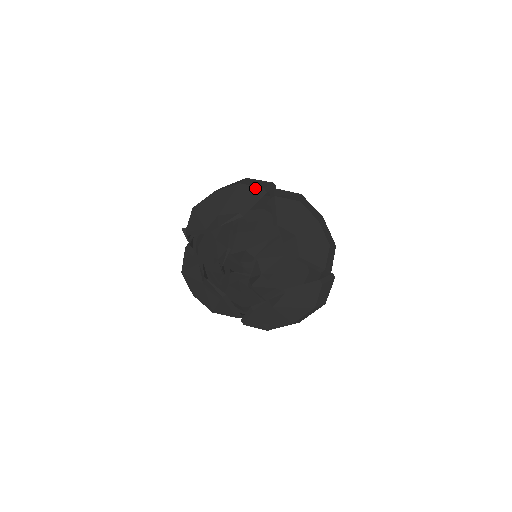
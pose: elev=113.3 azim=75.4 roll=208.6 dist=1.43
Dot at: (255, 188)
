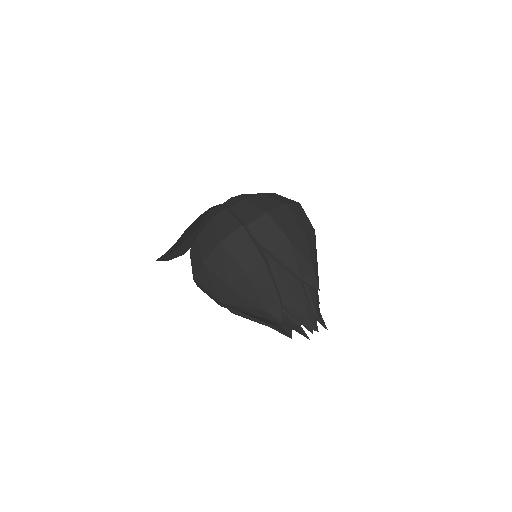
Dot at: (260, 267)
